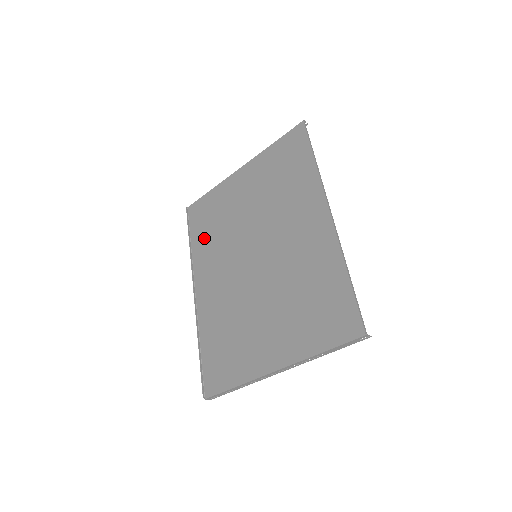
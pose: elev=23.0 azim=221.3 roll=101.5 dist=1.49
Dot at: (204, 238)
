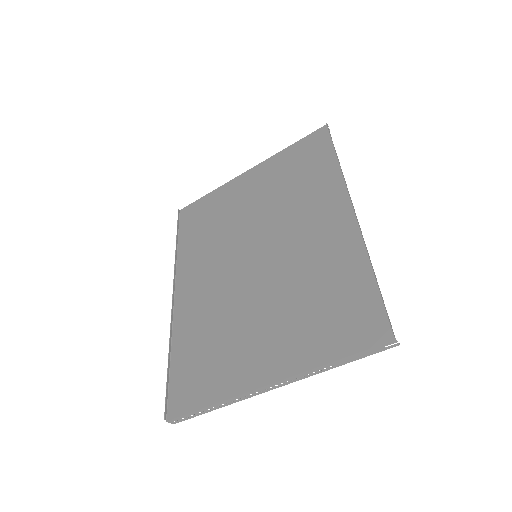
Dot at: (195, 239)
